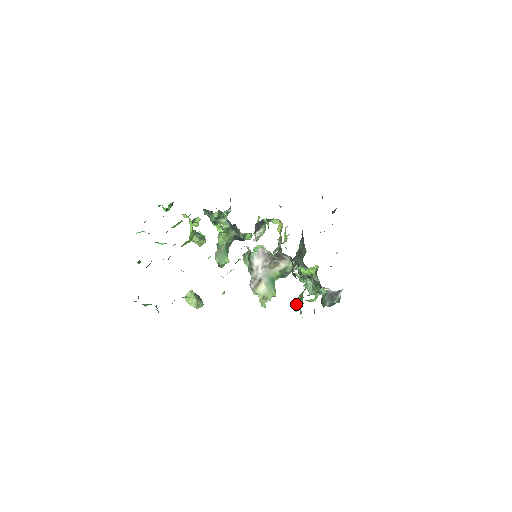
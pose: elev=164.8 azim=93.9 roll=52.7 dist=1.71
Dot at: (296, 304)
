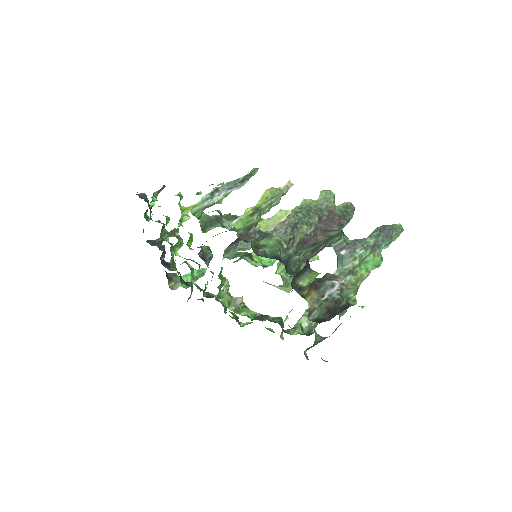
Dot at: occluded
